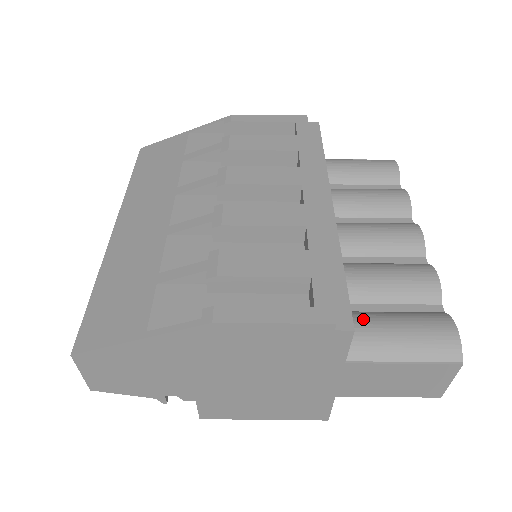
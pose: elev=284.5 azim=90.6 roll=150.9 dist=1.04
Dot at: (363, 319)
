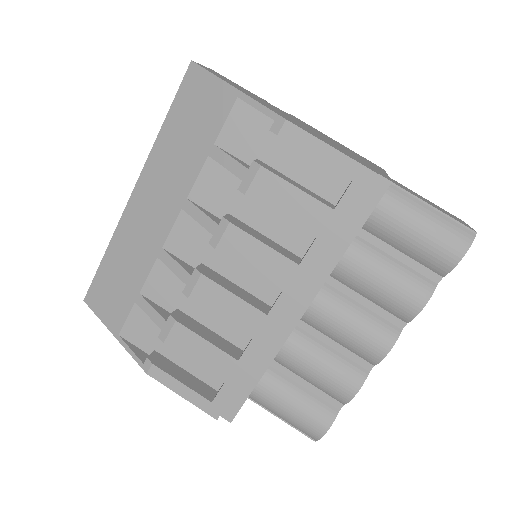
Dot at: (272, 387)
